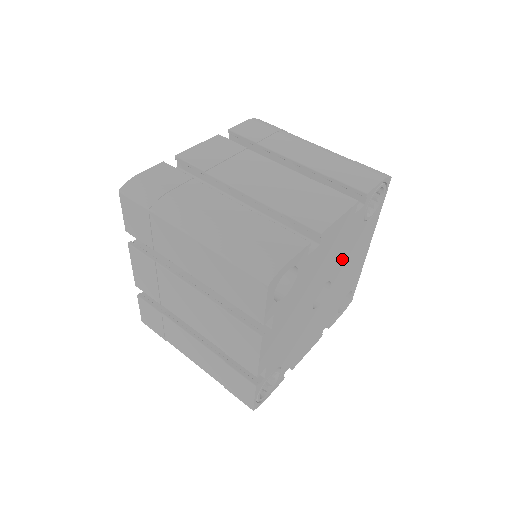
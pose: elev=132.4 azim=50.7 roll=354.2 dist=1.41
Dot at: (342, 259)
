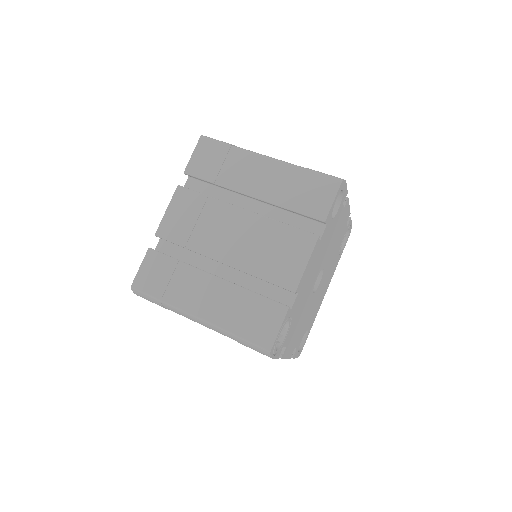
Dot at: (329, 263)
